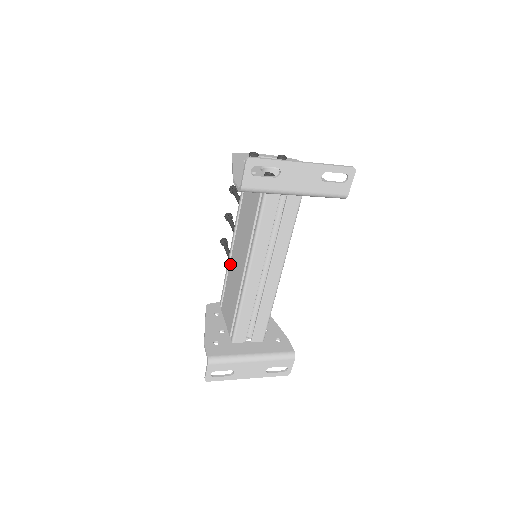
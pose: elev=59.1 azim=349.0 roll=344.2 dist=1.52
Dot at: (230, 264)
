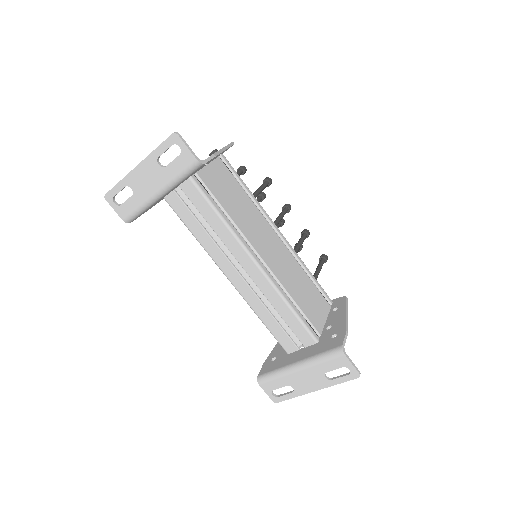
Dot at: occluded
